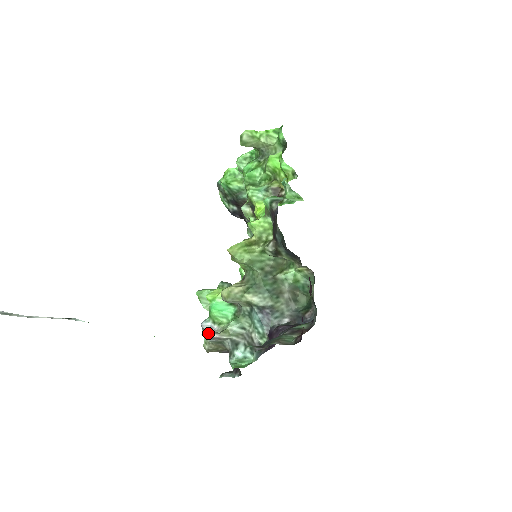
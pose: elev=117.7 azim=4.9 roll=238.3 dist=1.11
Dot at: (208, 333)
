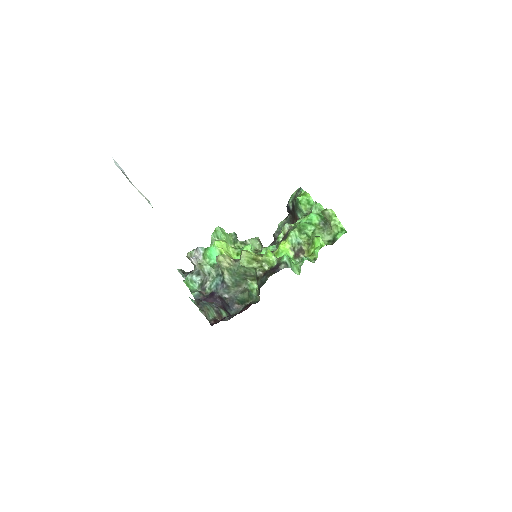
Dot at: (193, 260)
